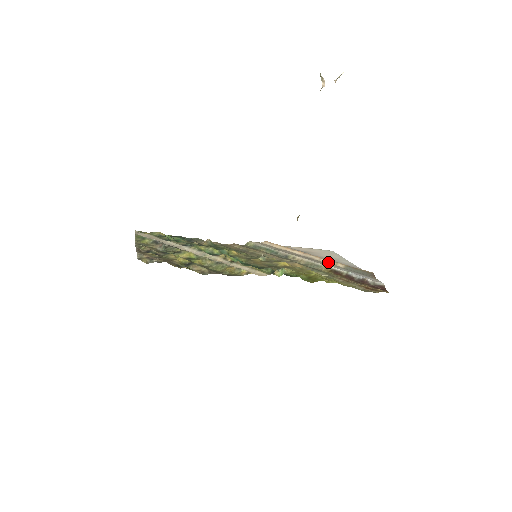
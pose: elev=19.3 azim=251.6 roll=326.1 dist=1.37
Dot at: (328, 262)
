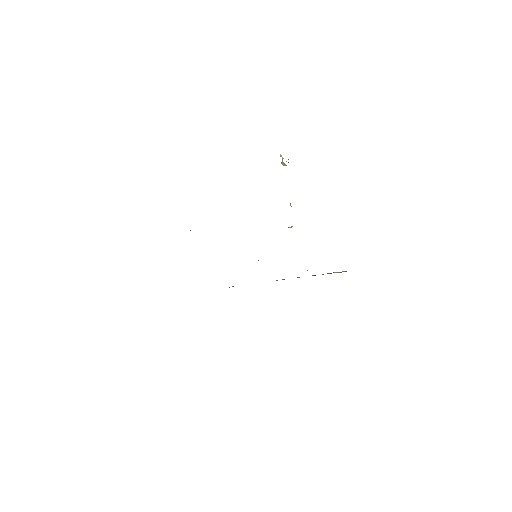
Dot at: occluded
